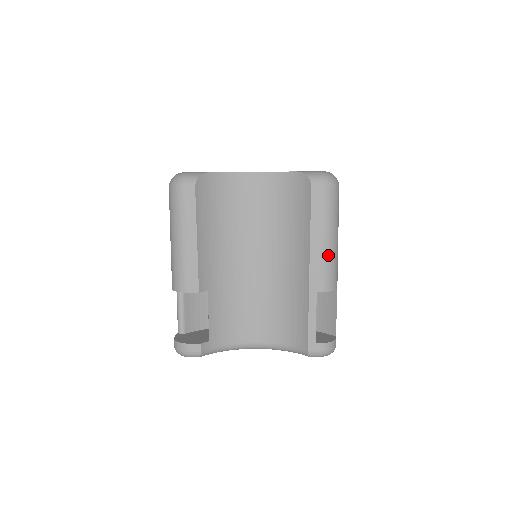
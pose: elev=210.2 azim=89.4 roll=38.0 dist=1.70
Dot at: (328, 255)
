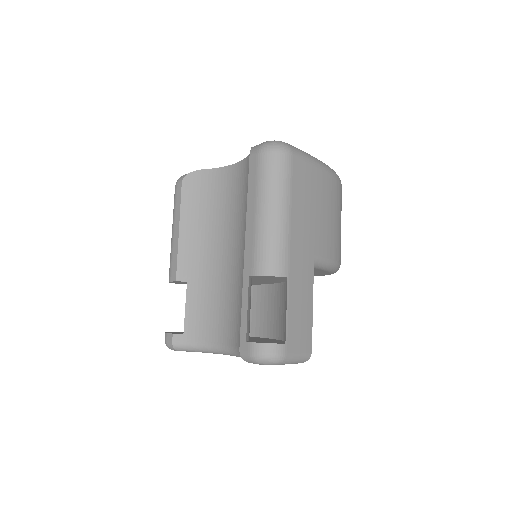
Dot at: (261, 231)
